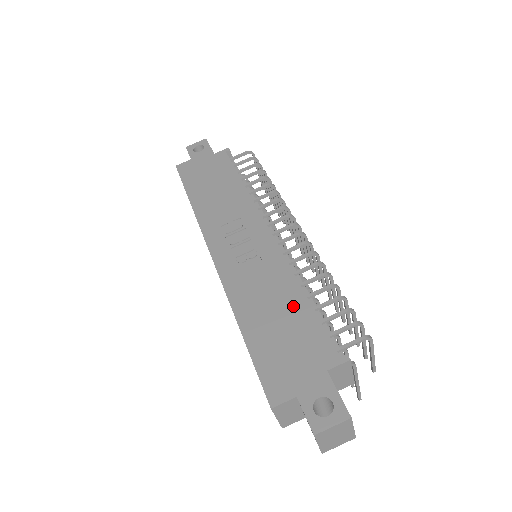
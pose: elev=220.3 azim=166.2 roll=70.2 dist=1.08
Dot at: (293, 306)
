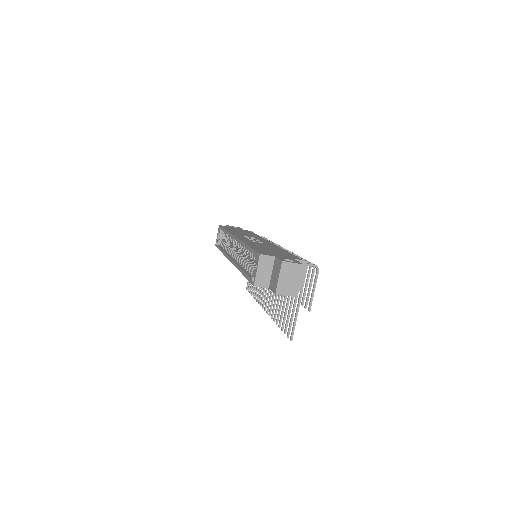
Dot at: (280, 250)
